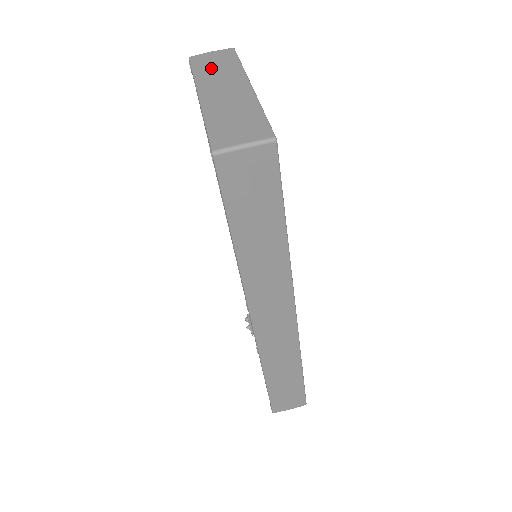
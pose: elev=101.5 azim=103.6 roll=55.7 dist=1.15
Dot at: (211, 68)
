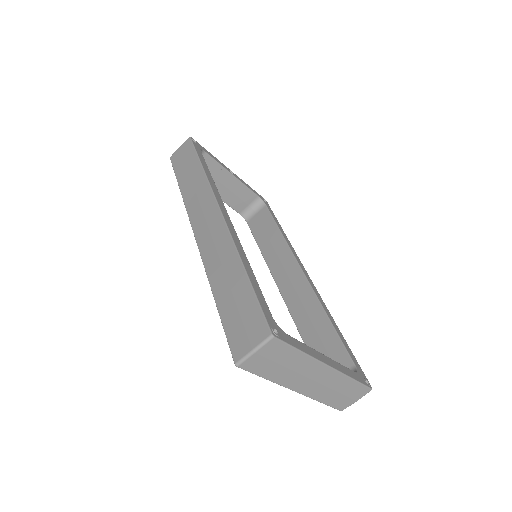
Dot at: (279, 369)
